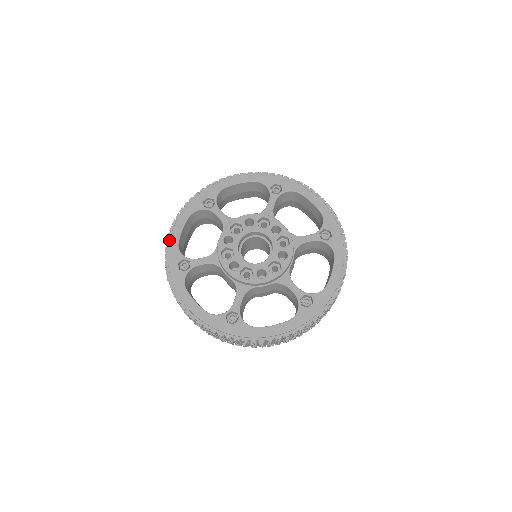
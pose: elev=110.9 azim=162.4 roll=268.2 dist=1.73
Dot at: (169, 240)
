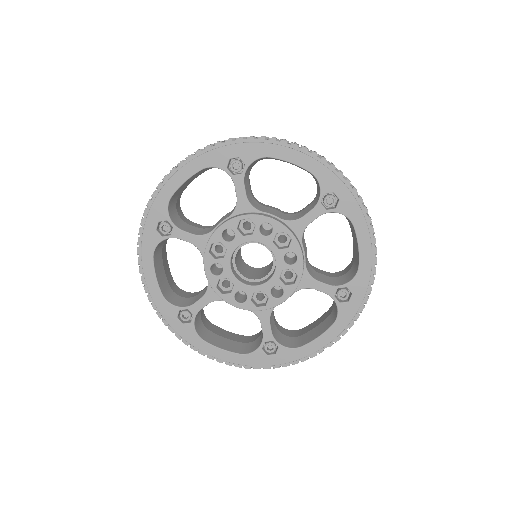
Dot at: (163, 184)
